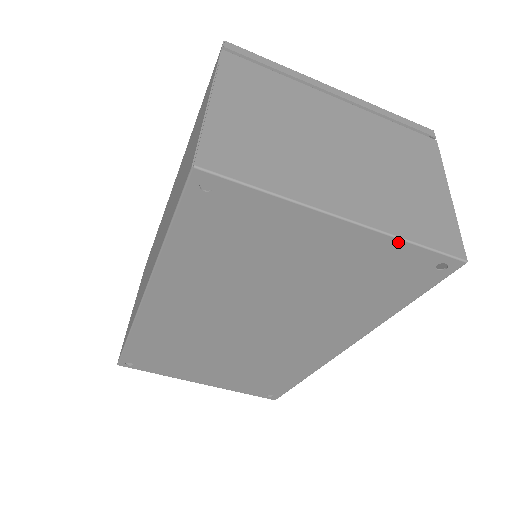
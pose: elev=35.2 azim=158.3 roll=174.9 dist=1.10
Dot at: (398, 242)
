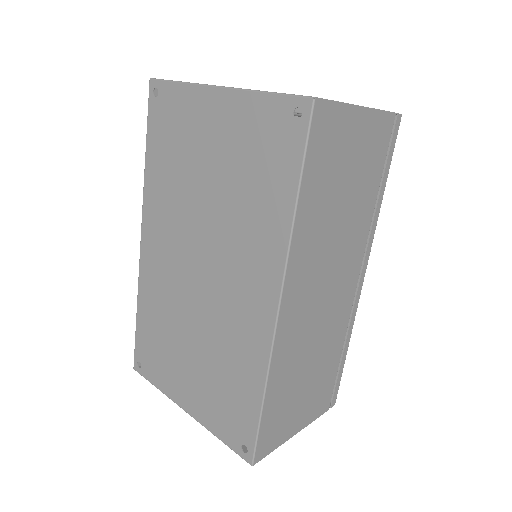
Dot at: (257, 95)
